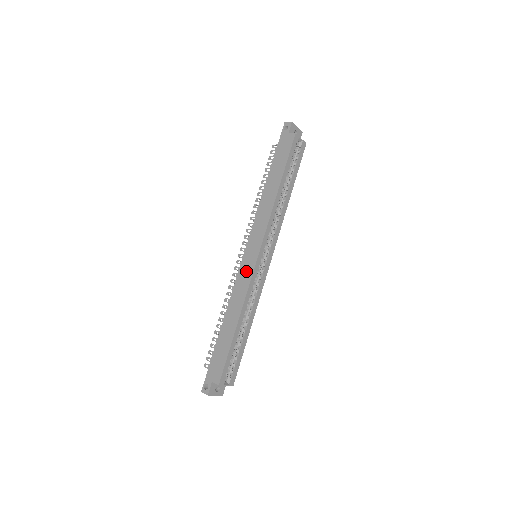
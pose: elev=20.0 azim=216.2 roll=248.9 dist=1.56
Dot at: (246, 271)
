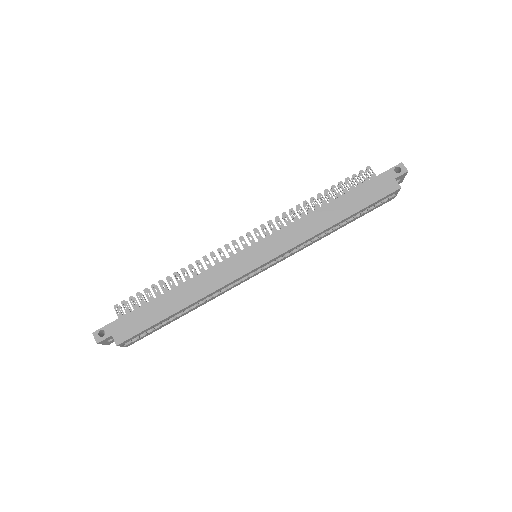
Dot at: (237, 267)
